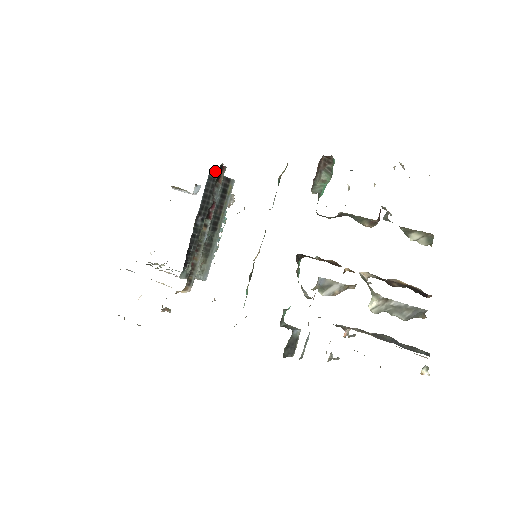
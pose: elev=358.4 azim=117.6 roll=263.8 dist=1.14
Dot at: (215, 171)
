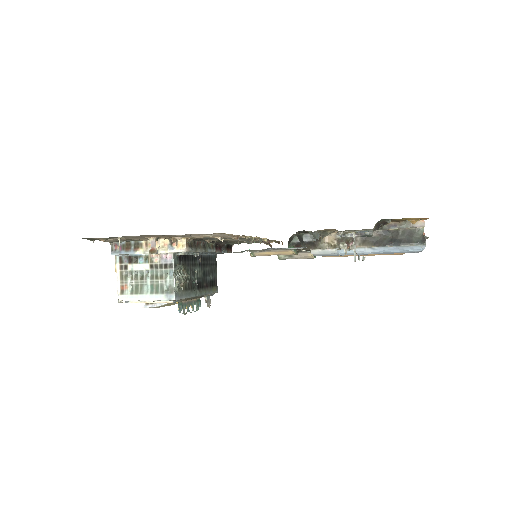
Dot at: (216, 263)
